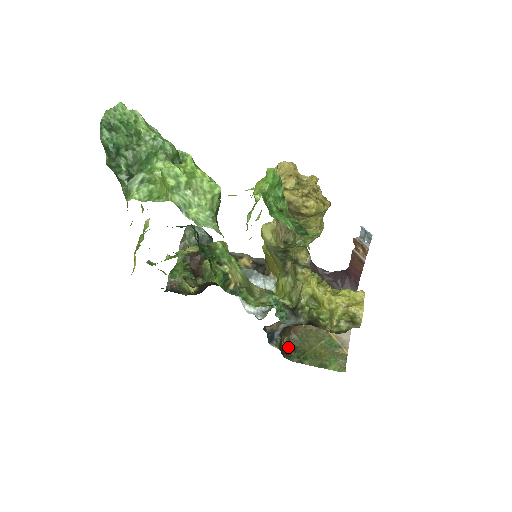
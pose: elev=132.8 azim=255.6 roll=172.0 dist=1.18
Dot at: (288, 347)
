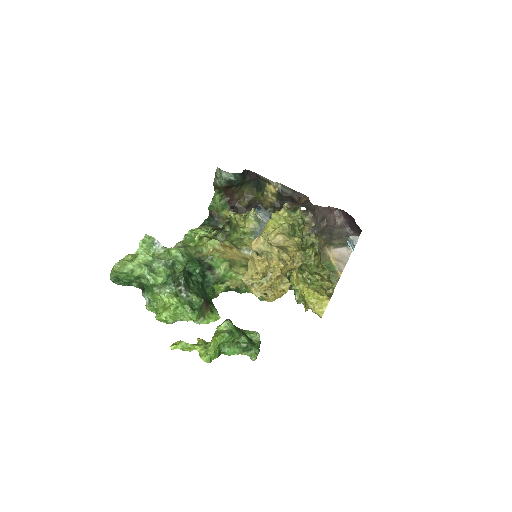
Dot at: occluded
